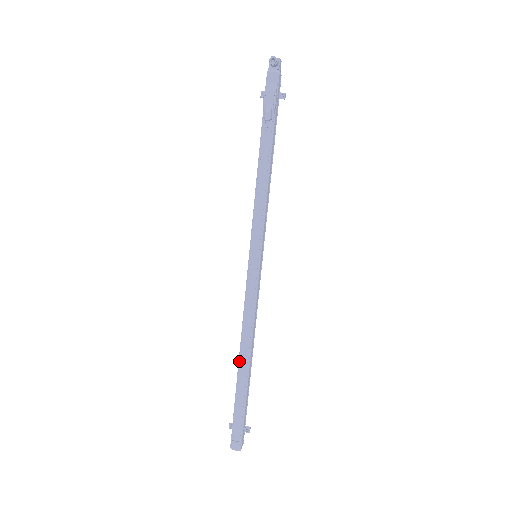
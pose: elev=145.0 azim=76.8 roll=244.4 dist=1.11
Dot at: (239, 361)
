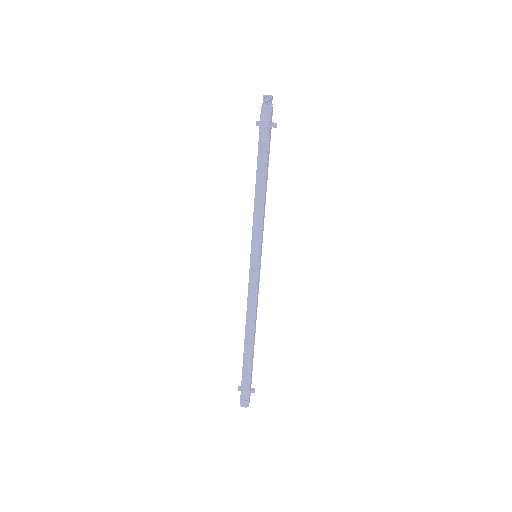
Dot at: (245, 339)
